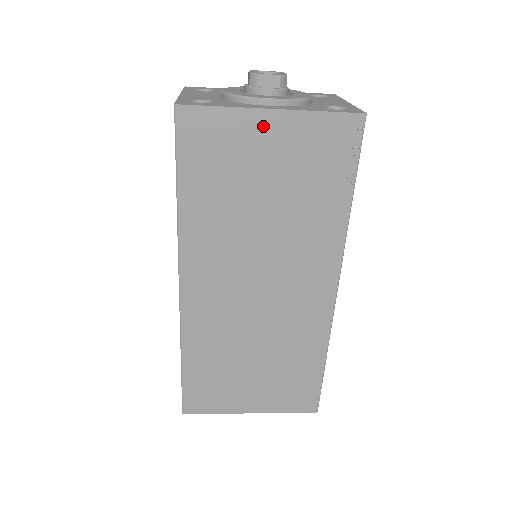
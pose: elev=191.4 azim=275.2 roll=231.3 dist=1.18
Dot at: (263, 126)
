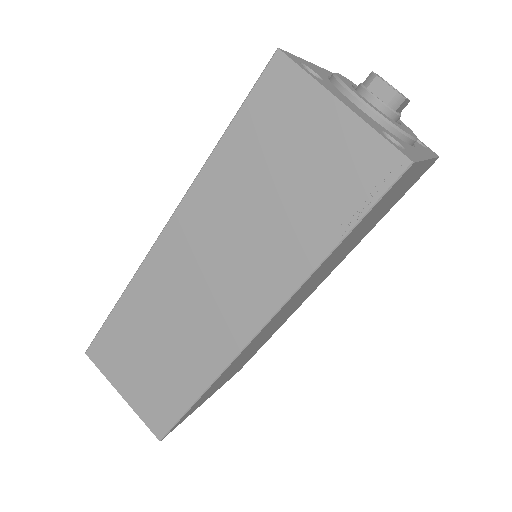
Dot at: (415, 174)
